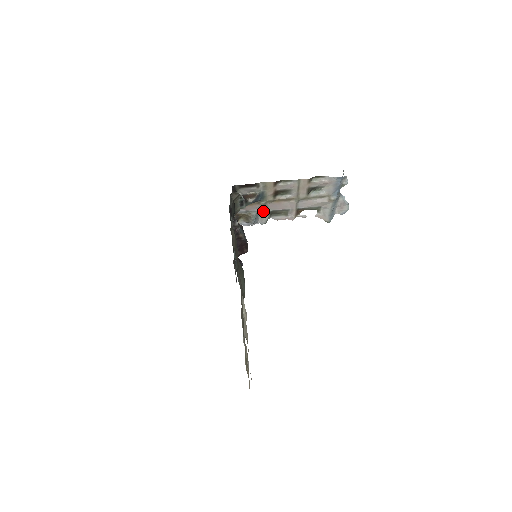
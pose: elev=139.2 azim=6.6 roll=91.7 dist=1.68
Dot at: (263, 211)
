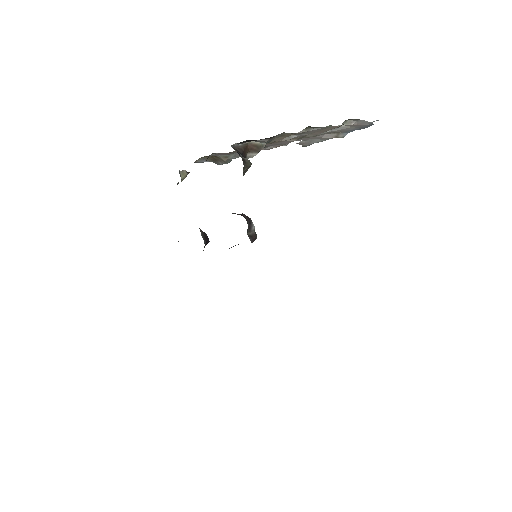
Dot at: occluded
